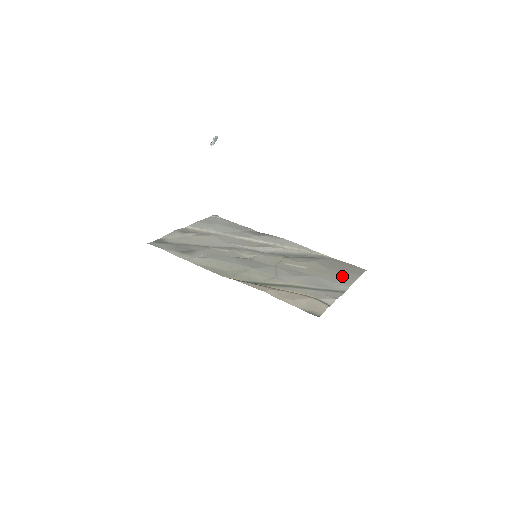
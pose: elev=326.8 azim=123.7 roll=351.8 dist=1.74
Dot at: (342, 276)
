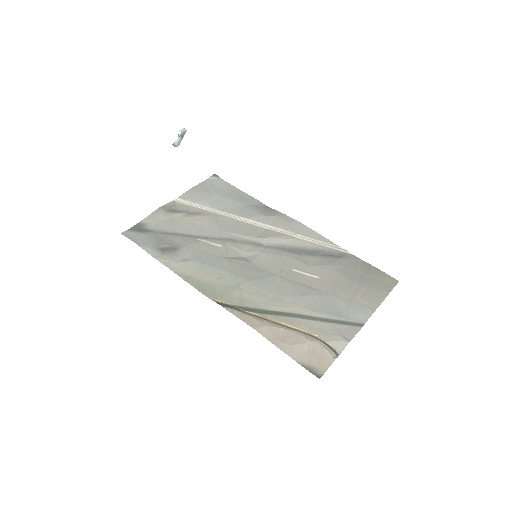
Dot at: (364, 294)
